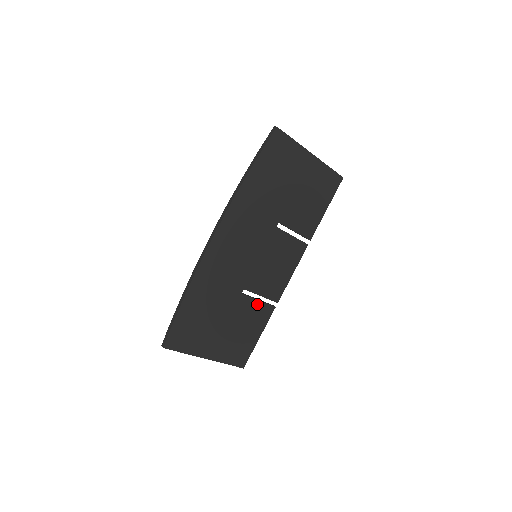
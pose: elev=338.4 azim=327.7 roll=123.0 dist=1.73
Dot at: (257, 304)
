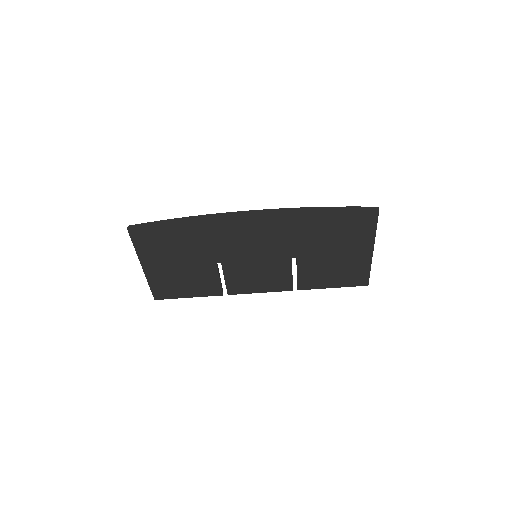
Dot at: (216, 280)
